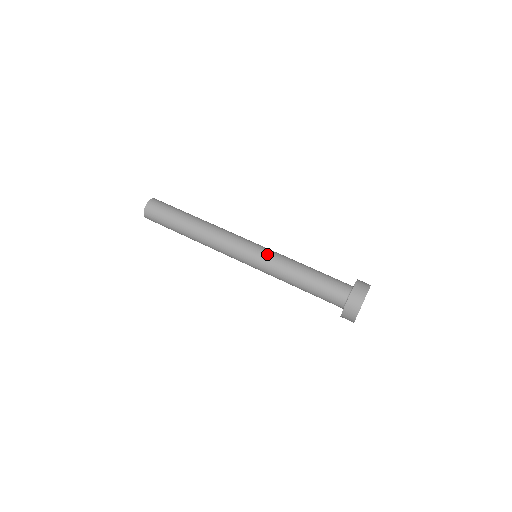
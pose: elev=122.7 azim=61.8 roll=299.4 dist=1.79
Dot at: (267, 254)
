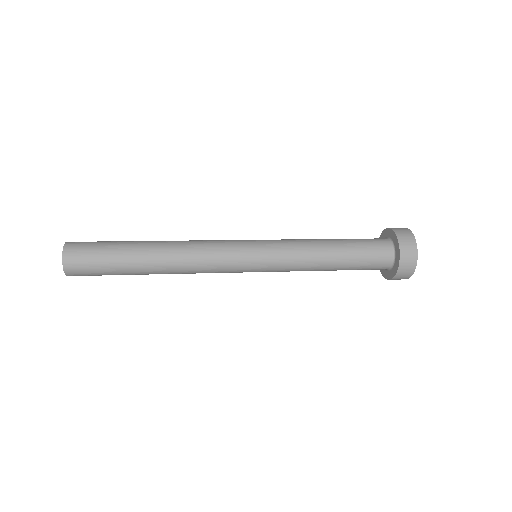
Dot at: occluded
